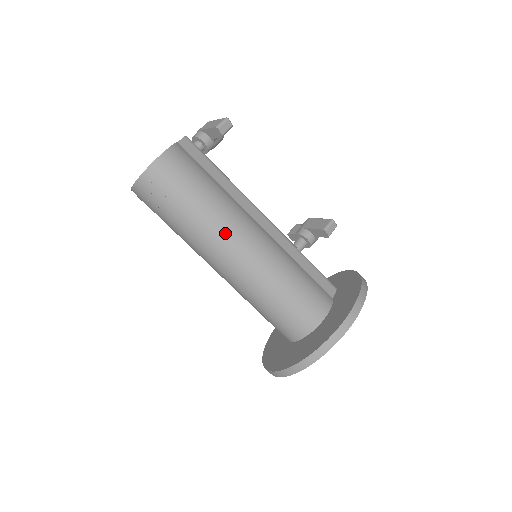
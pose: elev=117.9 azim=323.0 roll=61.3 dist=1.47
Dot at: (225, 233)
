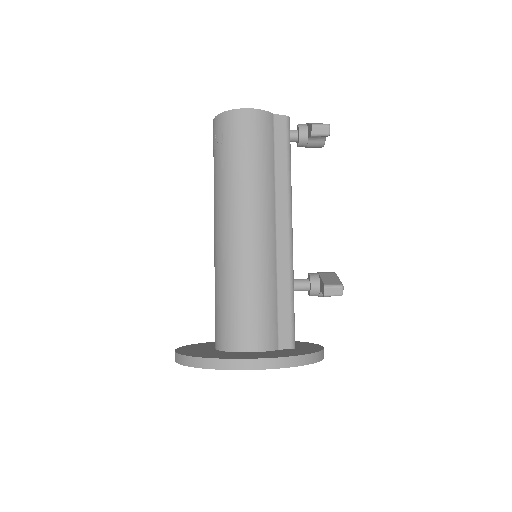
Dot at: (236, 207)
